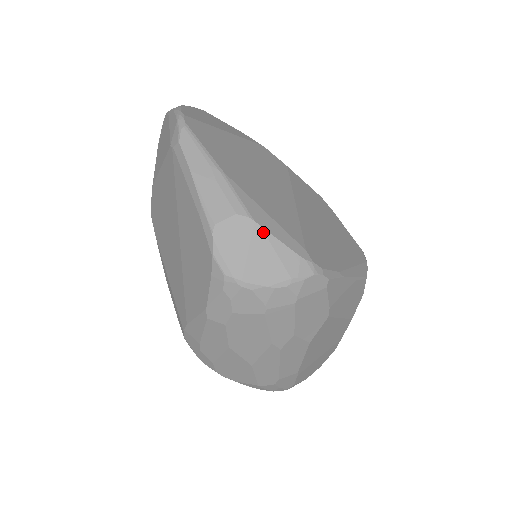
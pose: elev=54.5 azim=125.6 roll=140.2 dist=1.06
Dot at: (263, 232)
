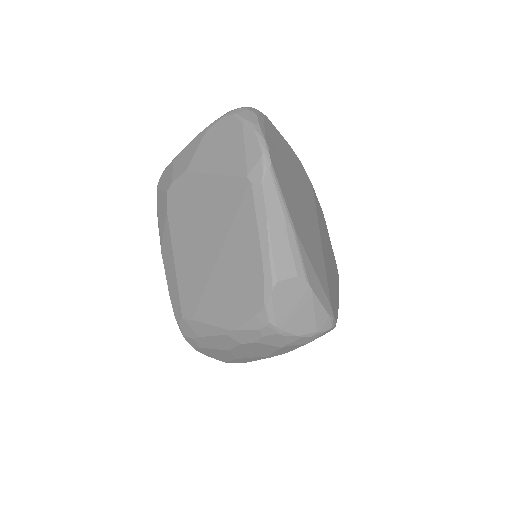
Dot at: (312, 294)
